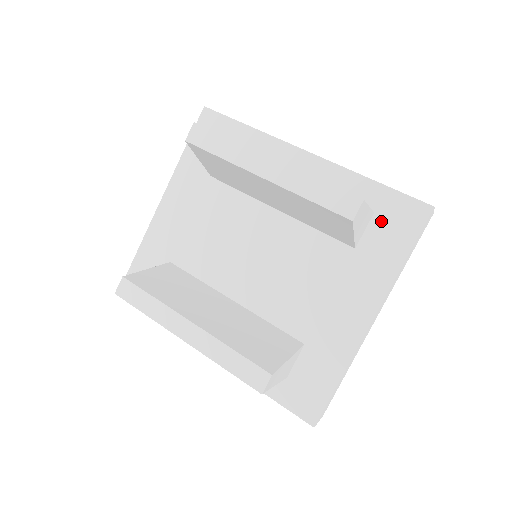
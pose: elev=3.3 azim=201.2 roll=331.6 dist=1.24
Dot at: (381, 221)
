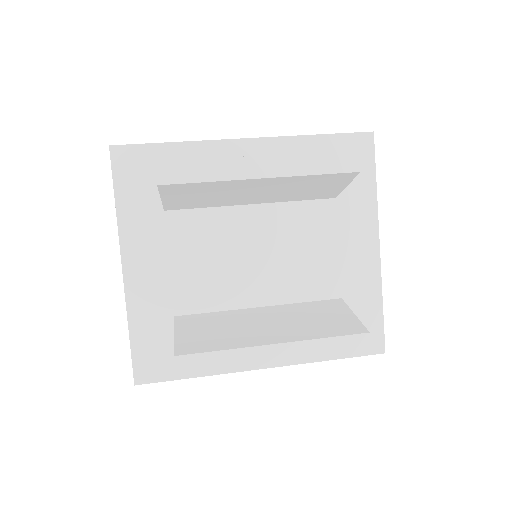
Dot at: occluded
